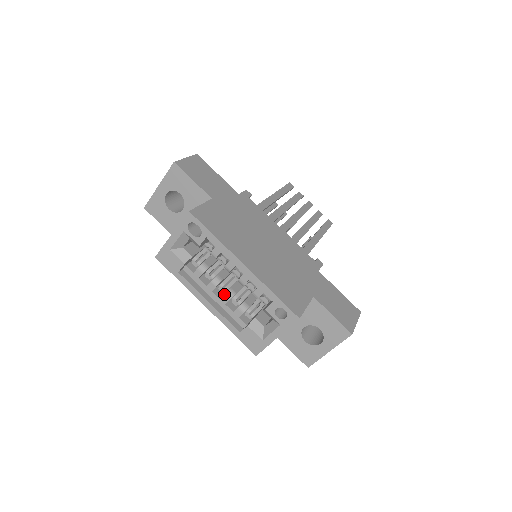
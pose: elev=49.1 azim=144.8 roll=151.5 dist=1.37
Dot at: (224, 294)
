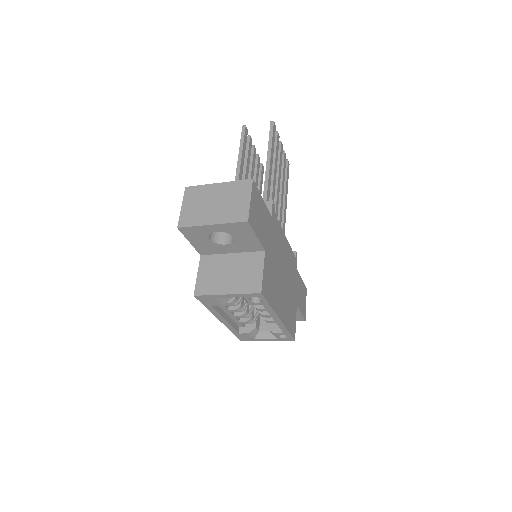
Dot at: (241, 315)
